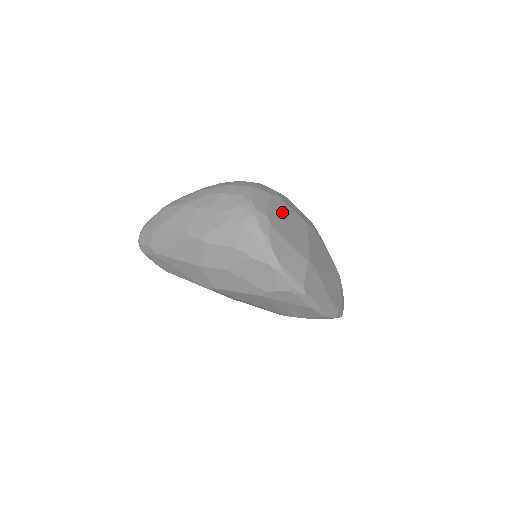
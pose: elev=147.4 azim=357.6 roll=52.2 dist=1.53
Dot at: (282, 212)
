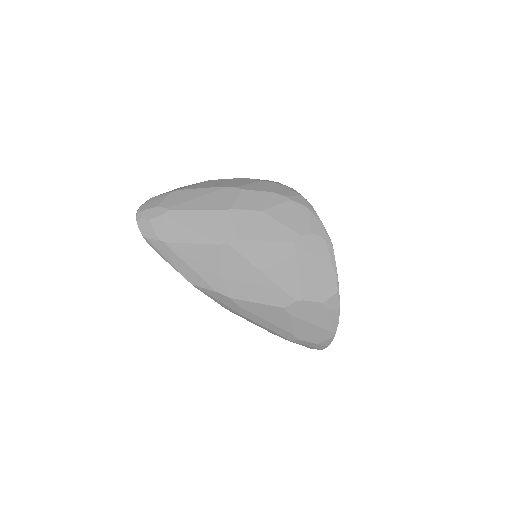
Dot at: occluded
